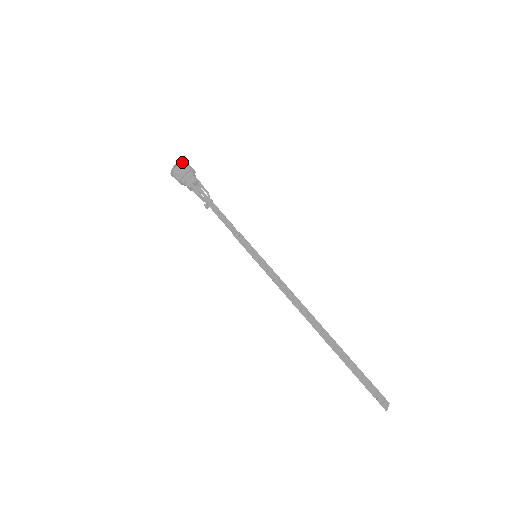
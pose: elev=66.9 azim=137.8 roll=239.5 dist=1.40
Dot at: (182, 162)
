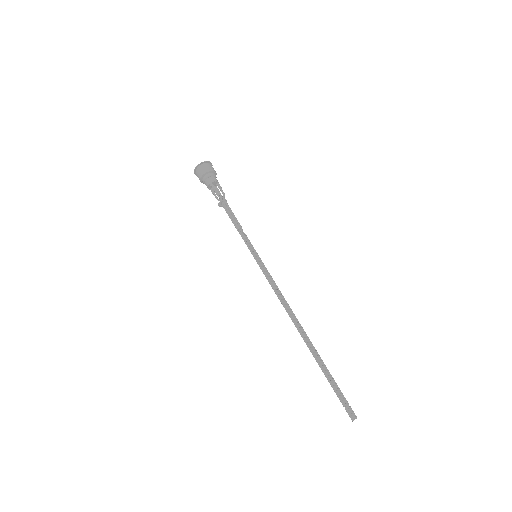
Dot at: (207, 162)
